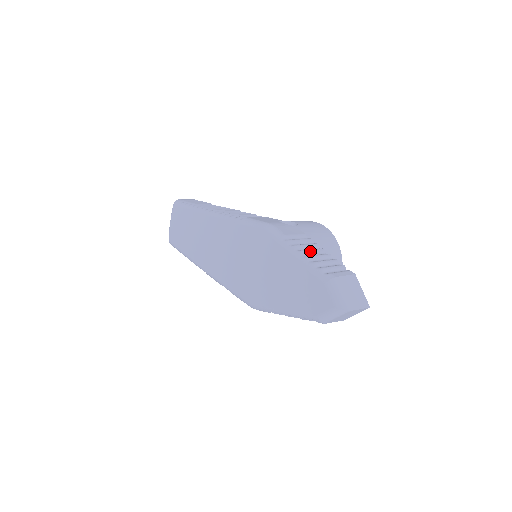
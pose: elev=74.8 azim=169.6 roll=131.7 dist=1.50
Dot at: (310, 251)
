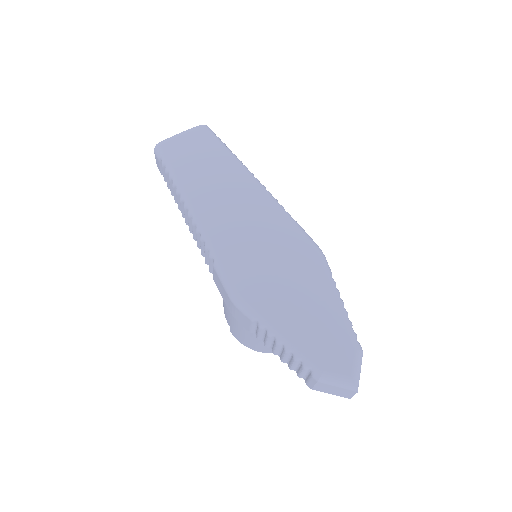
Dot at: occluded
